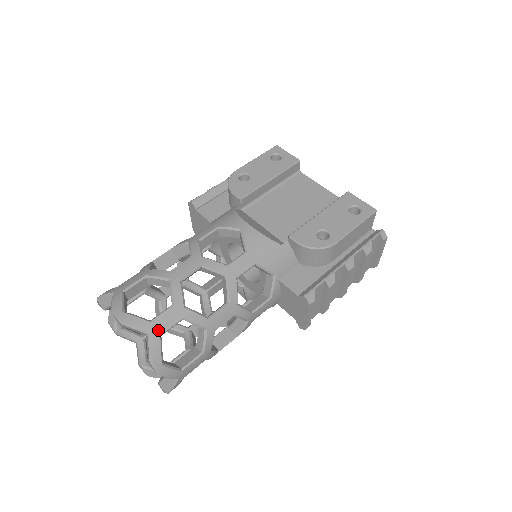
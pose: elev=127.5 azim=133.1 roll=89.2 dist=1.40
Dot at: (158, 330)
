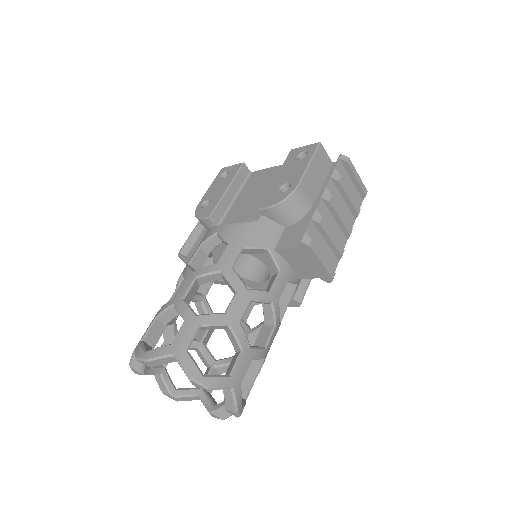
Dot at: (181, 347)
